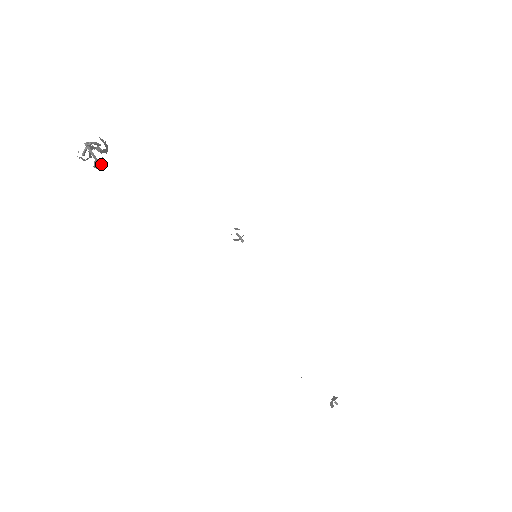
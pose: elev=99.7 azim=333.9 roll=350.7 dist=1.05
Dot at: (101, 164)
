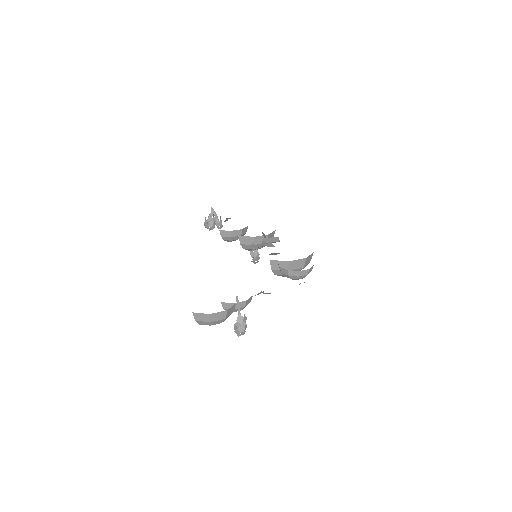
Dot at: (212, 222)
